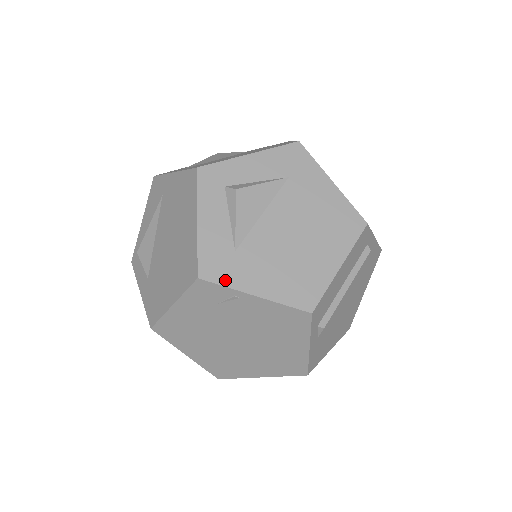
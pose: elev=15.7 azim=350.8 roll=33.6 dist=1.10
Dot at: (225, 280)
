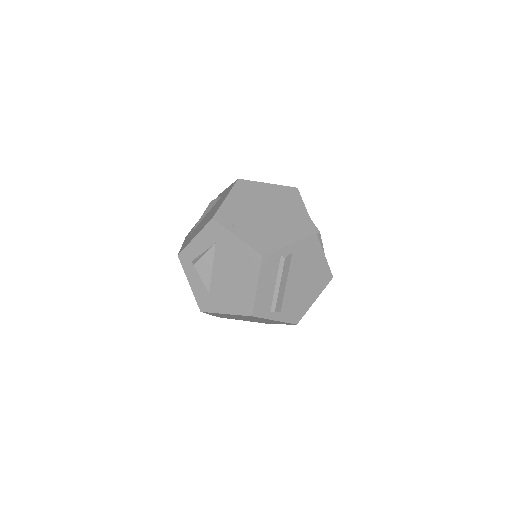
Dot at: (211, 310)
